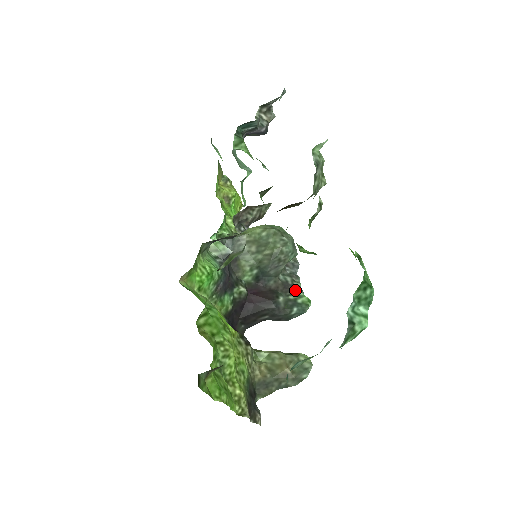
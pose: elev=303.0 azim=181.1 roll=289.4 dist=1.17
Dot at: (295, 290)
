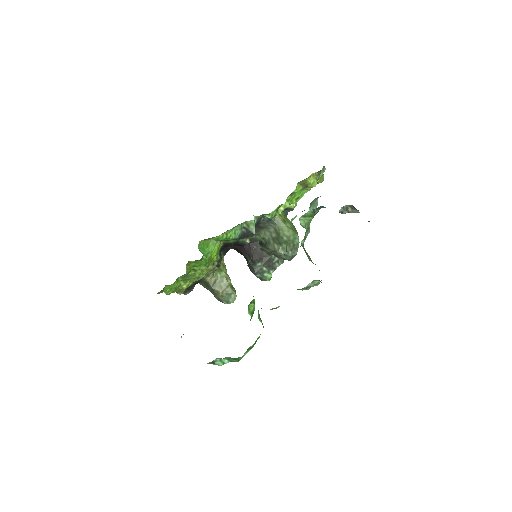
Dot at: (271, 267)
